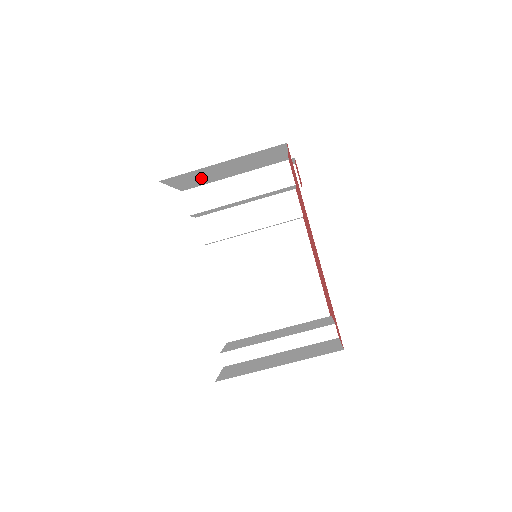
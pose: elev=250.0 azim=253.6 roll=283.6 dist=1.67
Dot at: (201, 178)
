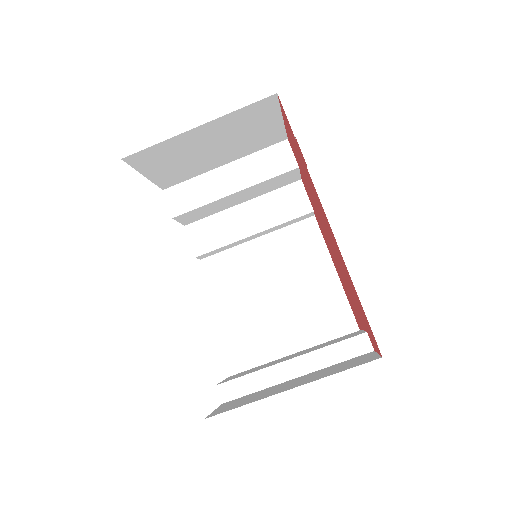
Dot at: (180, 163)
